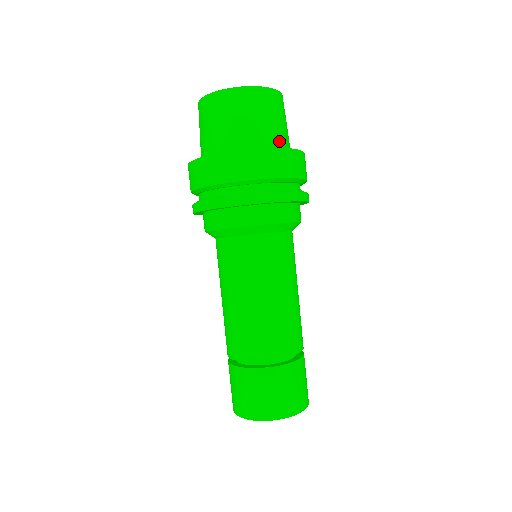
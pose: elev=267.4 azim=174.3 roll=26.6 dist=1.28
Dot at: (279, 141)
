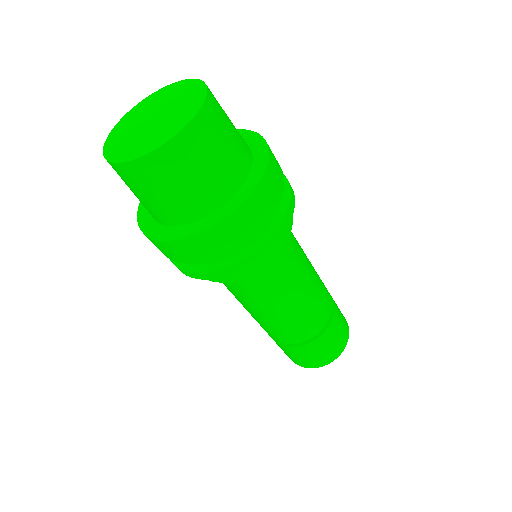
Dot at: (198, 207)
